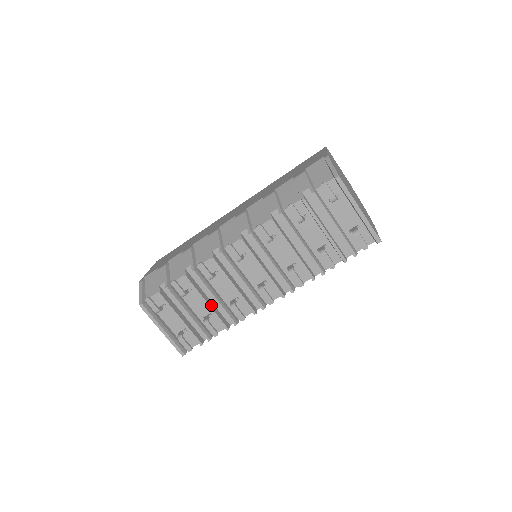
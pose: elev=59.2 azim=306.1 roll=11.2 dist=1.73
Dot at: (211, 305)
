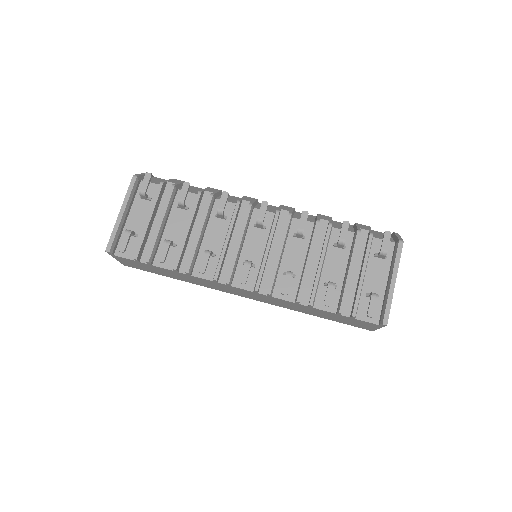
Dot at: (188, 236)
